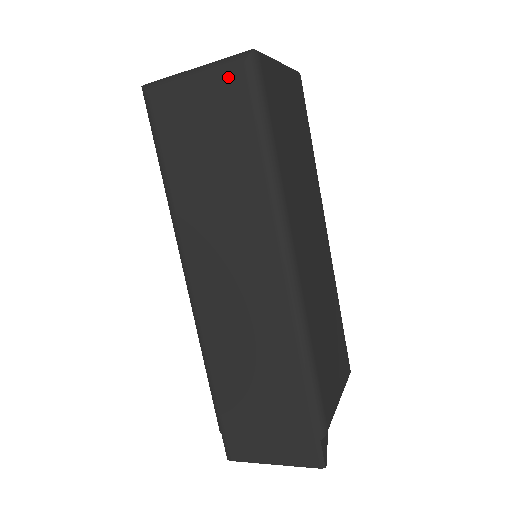
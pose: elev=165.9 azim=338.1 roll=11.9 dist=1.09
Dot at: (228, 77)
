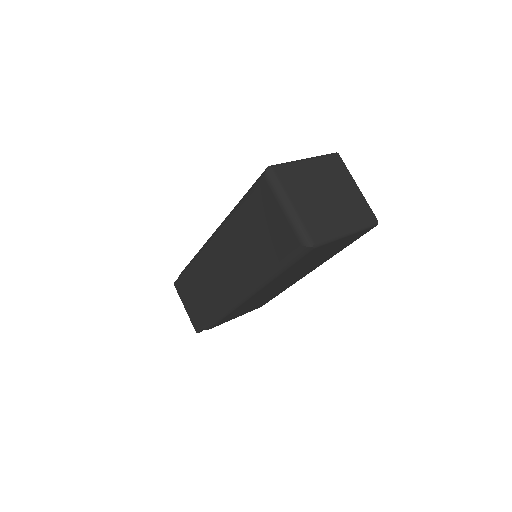
Dot at: (292, 236)
